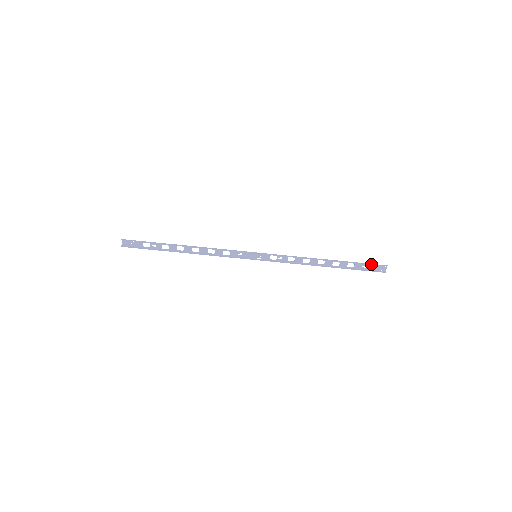
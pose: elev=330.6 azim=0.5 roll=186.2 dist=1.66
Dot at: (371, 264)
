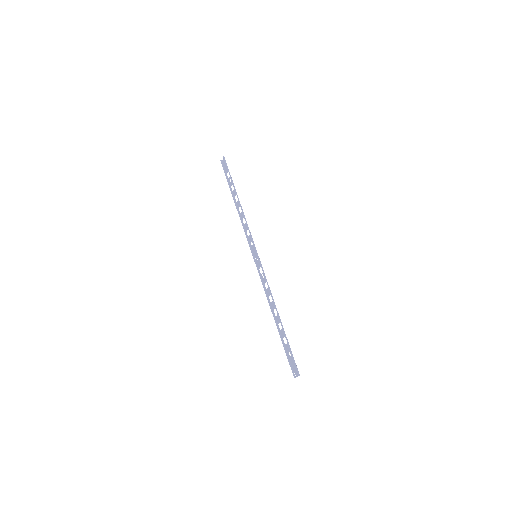
Dot at: (293, 358)
